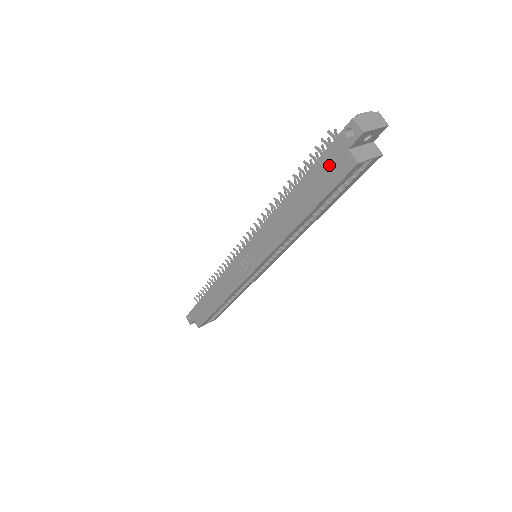
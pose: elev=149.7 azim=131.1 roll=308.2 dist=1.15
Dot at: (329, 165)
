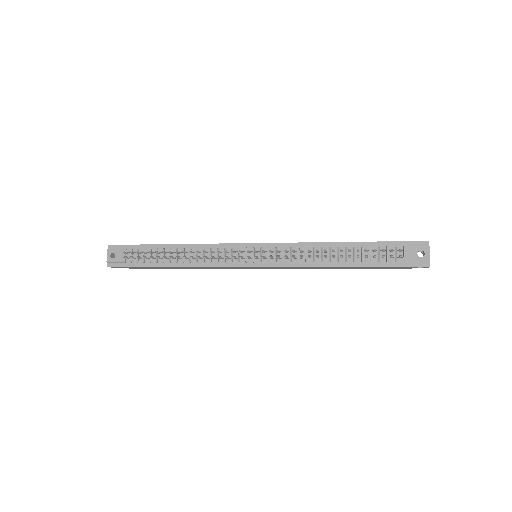
Dot at: (392, 268)
